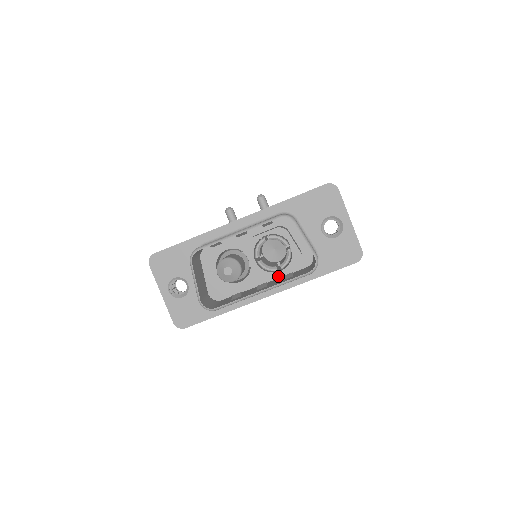
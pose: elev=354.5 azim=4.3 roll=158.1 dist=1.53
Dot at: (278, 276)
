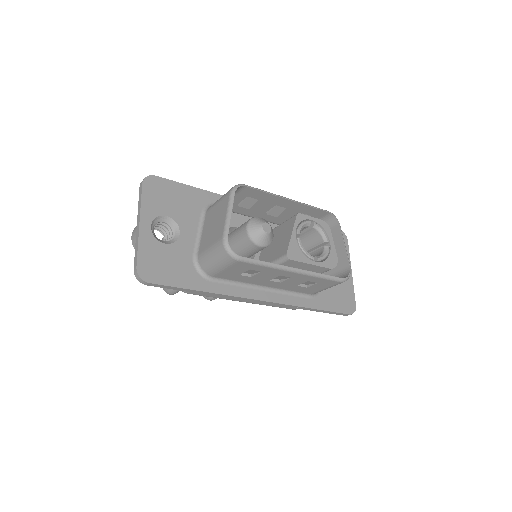
Dot at: occluded
